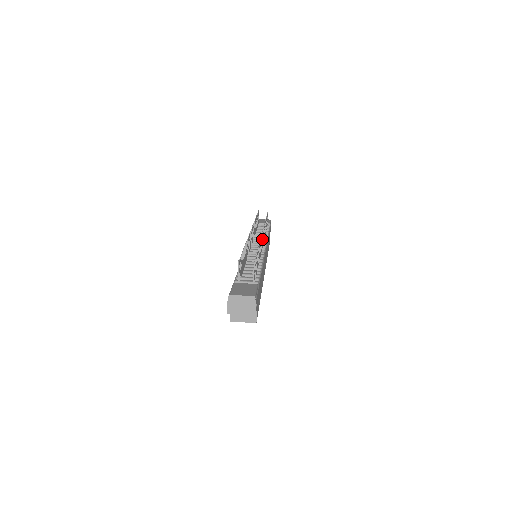
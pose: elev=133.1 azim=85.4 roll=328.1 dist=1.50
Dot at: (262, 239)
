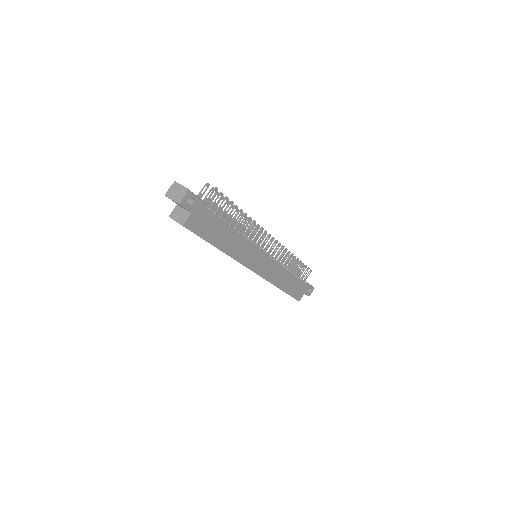
Dot at: occluded
